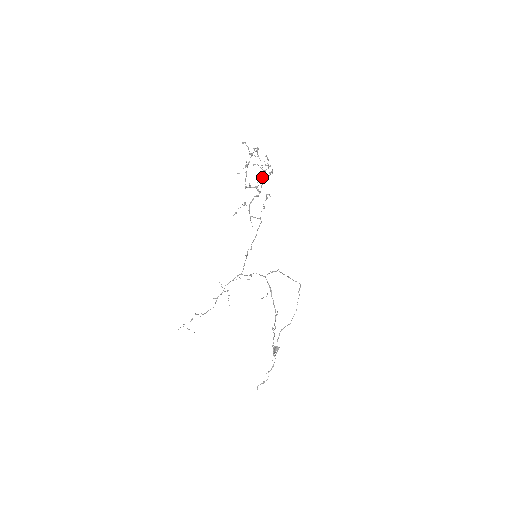
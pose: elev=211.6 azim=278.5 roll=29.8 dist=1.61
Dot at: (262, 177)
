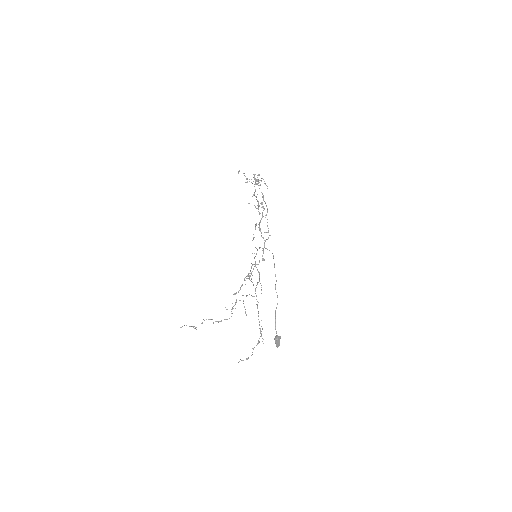
Dot at: (263, 196)
